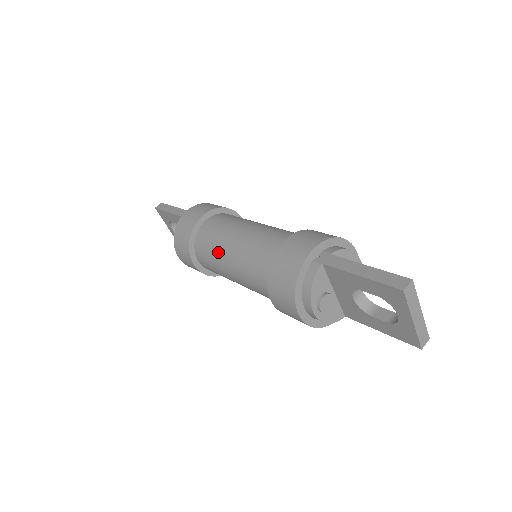
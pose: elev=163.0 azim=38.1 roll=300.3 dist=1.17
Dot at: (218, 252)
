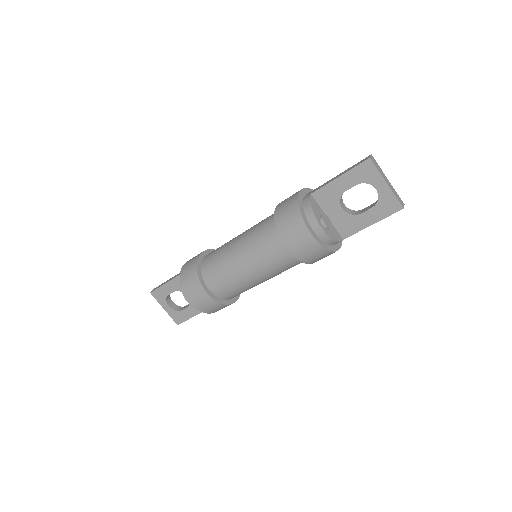
Dot at: (226, 259)
